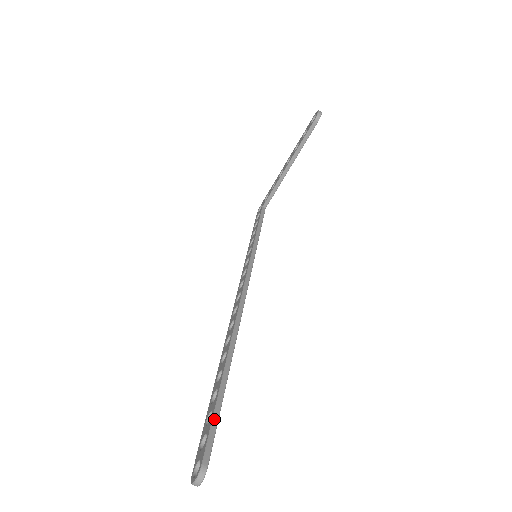
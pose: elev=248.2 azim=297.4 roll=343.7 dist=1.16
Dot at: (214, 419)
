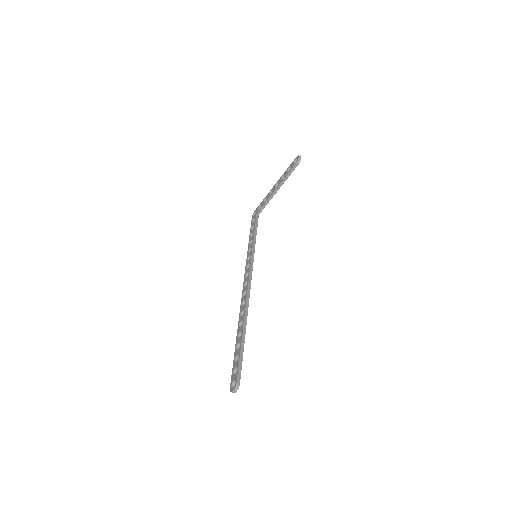
Dot at: (240, 359)
